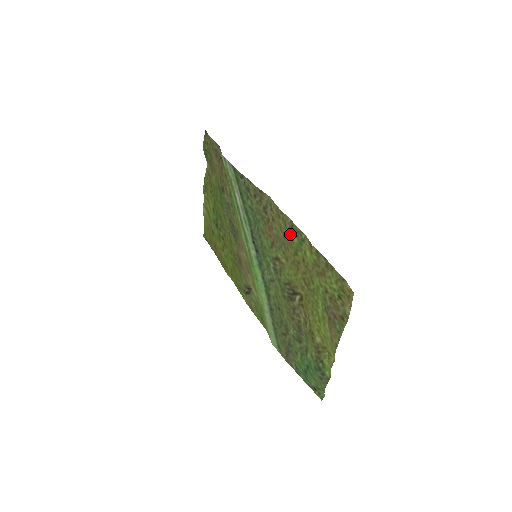
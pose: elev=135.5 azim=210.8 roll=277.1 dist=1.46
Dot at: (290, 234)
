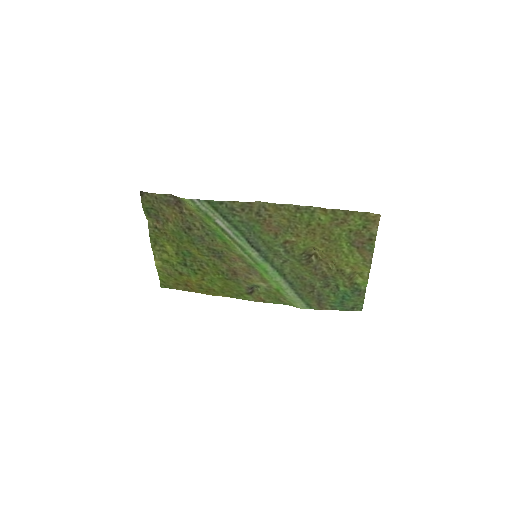
Dot at: (298, 215)
